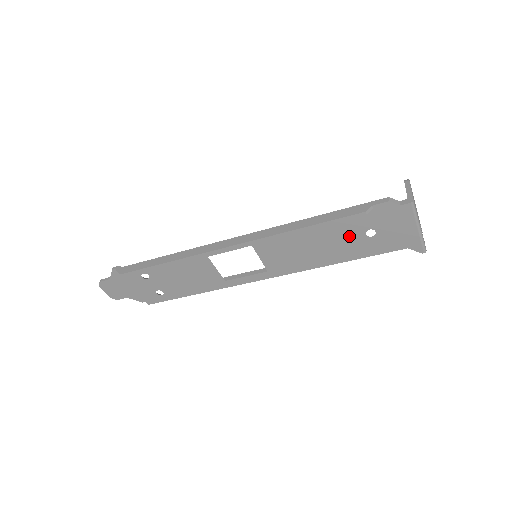
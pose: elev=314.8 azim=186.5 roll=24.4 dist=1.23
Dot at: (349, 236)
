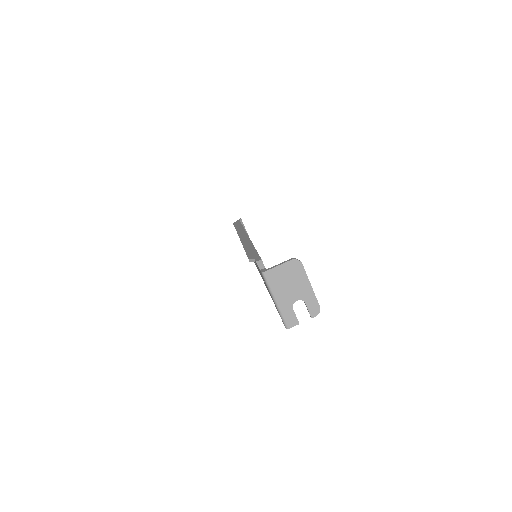
Dot at: occluded
